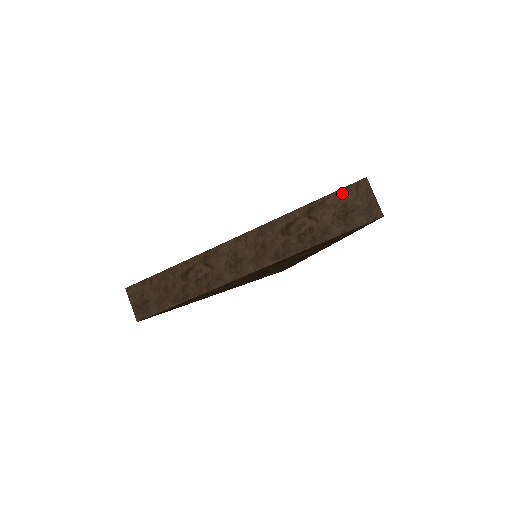
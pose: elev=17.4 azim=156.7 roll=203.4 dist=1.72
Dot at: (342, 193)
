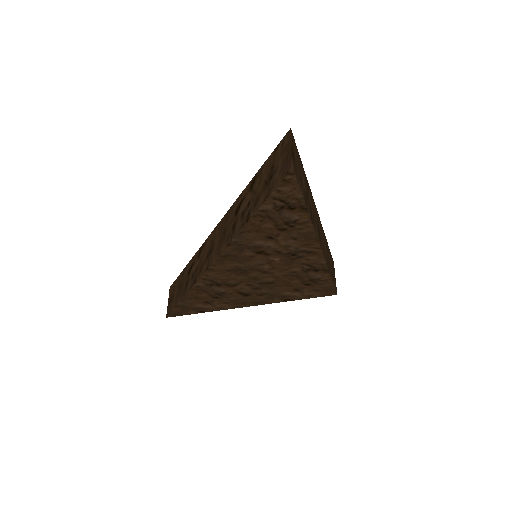
Dot at: (273, 155)
